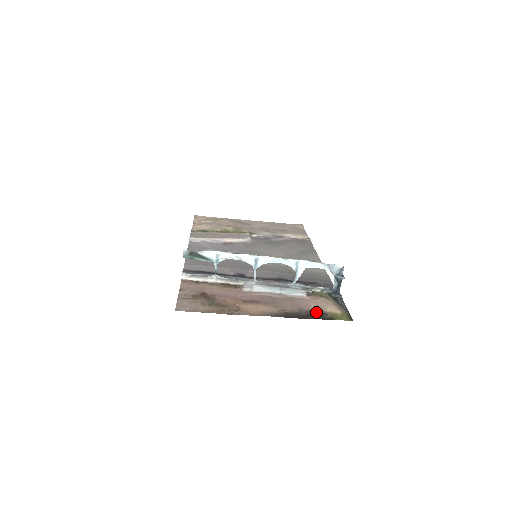
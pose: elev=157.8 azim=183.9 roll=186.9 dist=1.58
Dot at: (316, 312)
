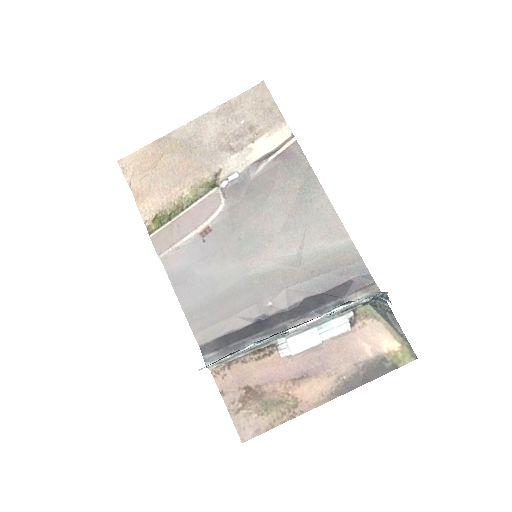
Dot at: (374, 362)
